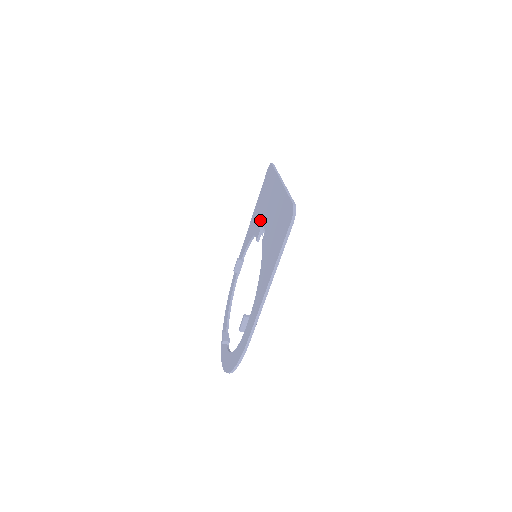
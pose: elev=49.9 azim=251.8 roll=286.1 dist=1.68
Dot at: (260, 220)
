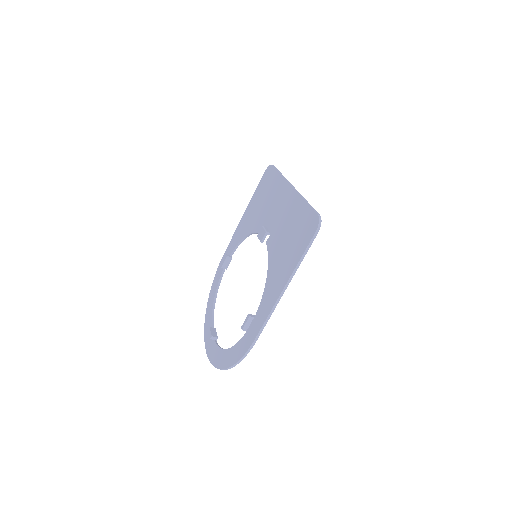
Dot at: (260, 220)
